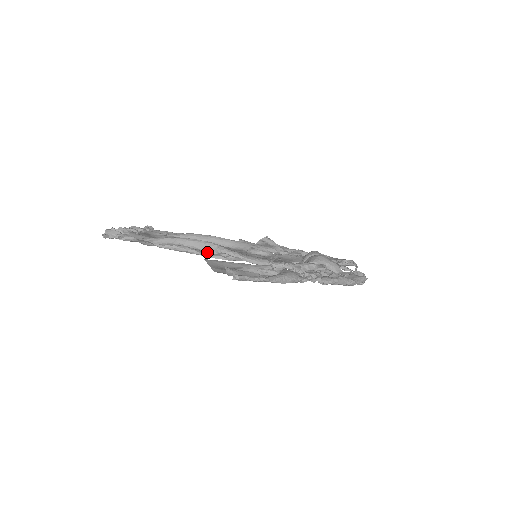
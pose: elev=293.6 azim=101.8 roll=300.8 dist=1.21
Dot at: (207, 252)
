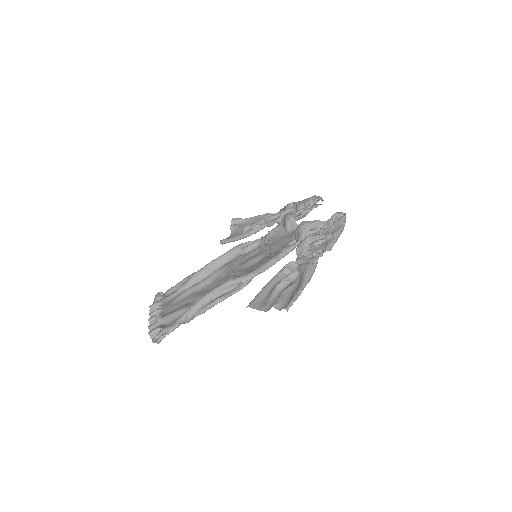
Dot at: (231, 290)
